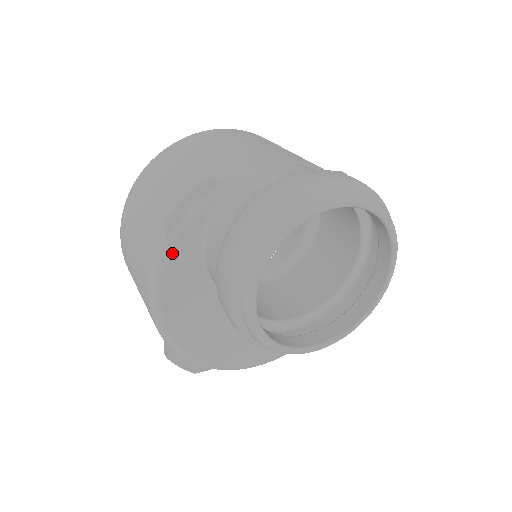
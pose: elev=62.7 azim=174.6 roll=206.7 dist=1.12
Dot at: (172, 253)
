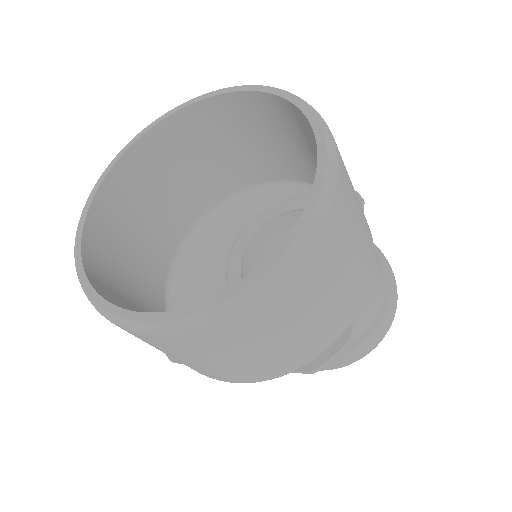
Dot at: occluded
